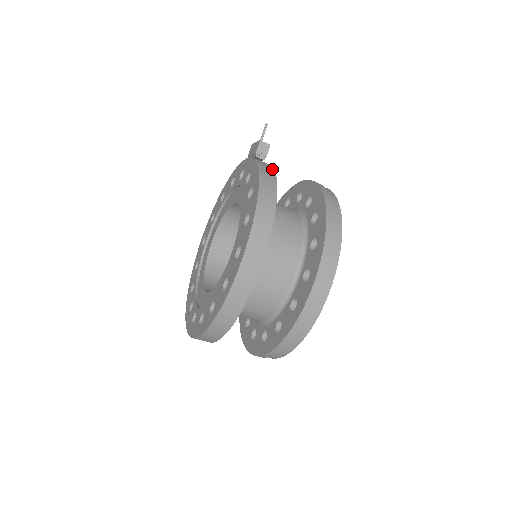
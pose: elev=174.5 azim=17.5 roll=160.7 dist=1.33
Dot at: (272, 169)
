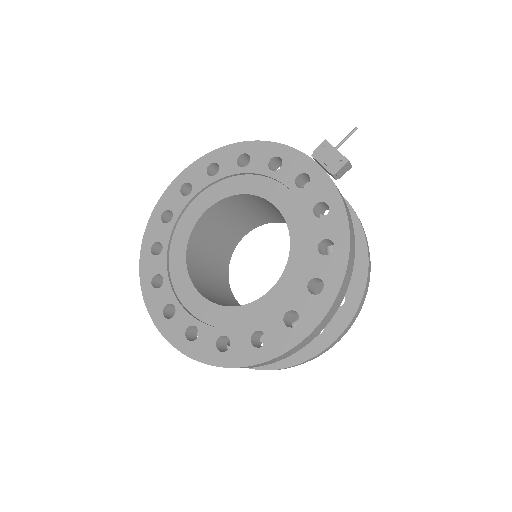
Dot at: occluded
